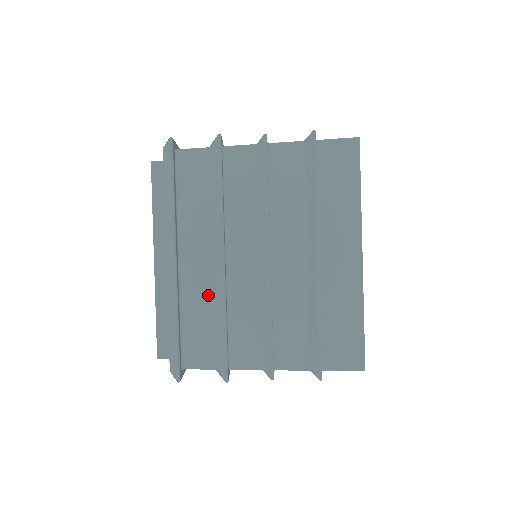
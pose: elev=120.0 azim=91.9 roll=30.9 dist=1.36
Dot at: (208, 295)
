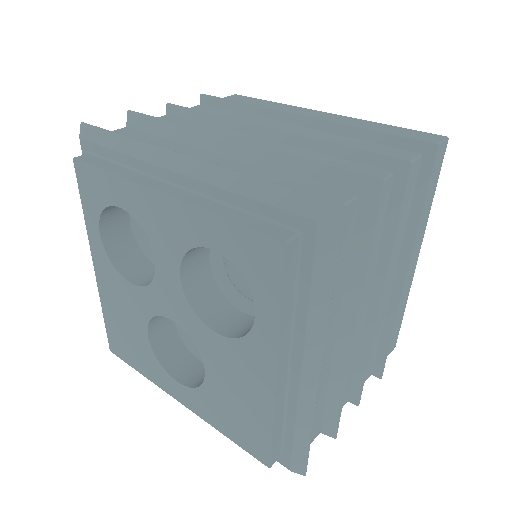
Dot at: (255, 169)
